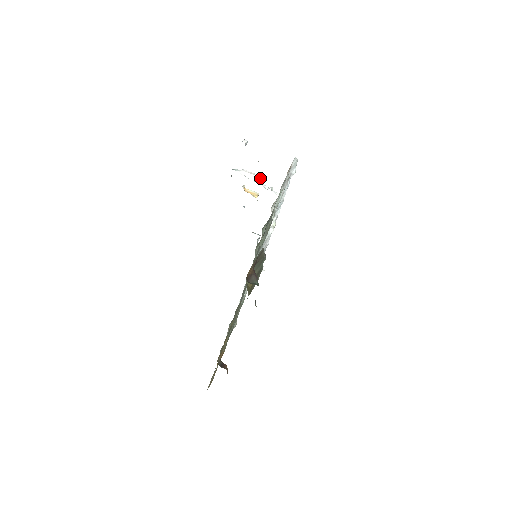
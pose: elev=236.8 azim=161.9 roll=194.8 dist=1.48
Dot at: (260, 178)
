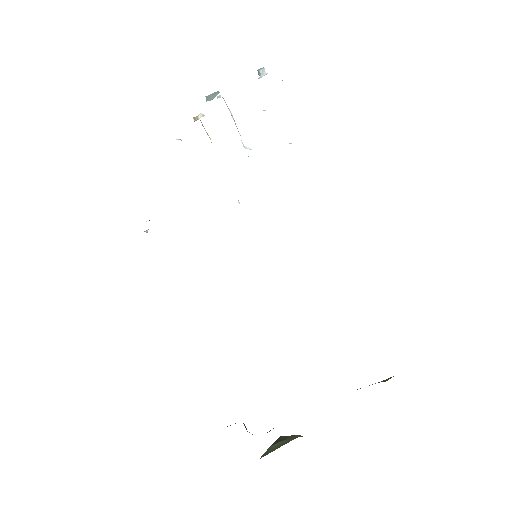
Dot at: occluded
